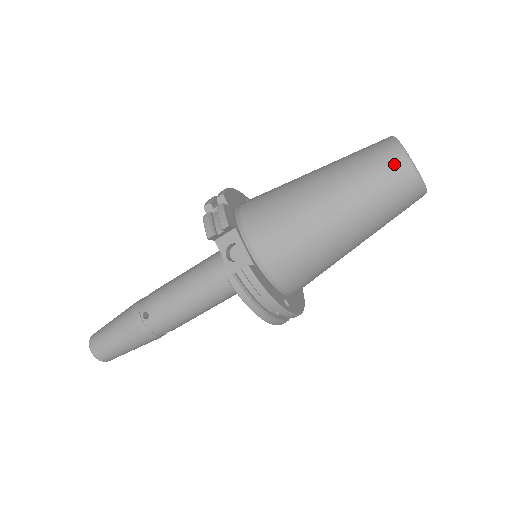
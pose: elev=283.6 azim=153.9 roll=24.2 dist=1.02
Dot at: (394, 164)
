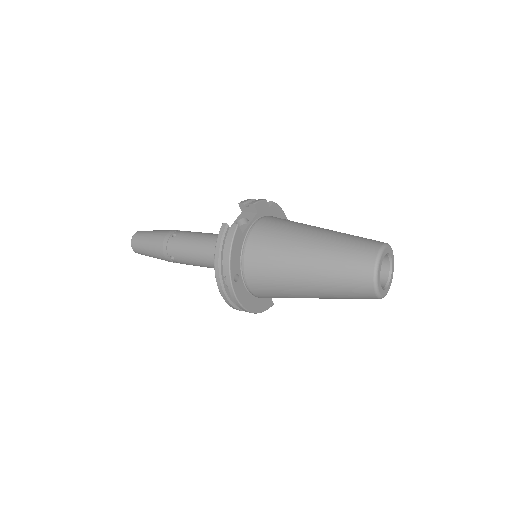
Dot at: (369, 248)
